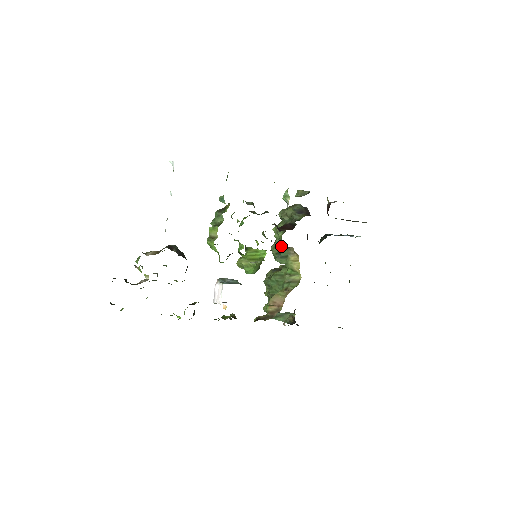
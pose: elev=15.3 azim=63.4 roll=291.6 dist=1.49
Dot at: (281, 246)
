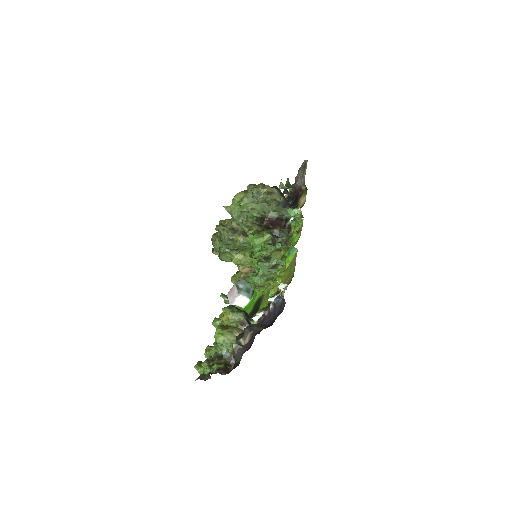
Dot at: occluded
